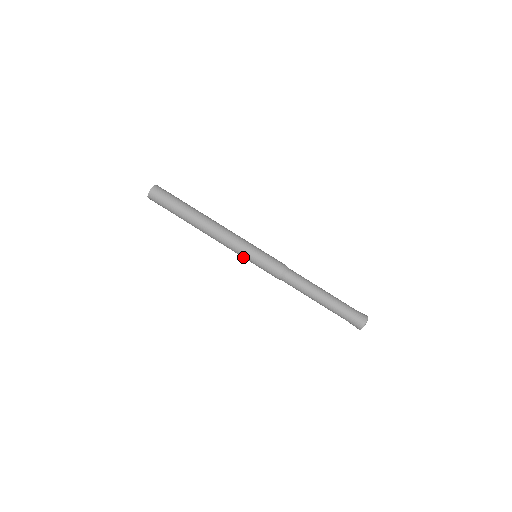
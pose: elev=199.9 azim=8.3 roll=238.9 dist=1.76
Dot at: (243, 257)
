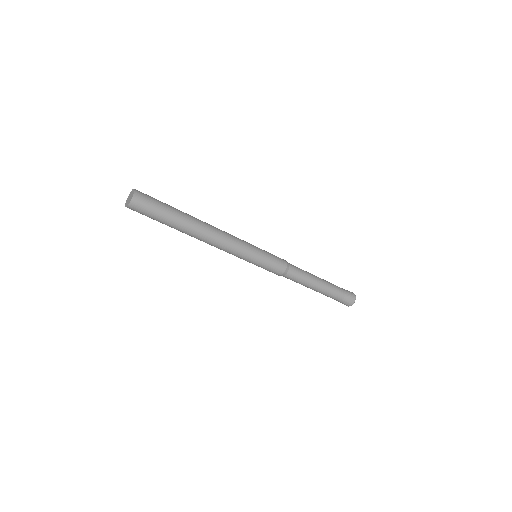
Dot at: (248, 257)
